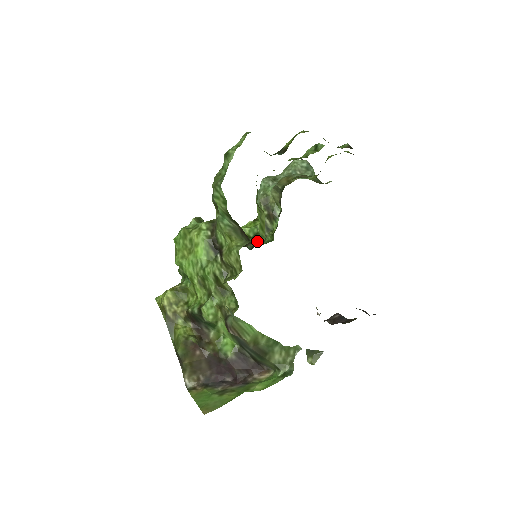
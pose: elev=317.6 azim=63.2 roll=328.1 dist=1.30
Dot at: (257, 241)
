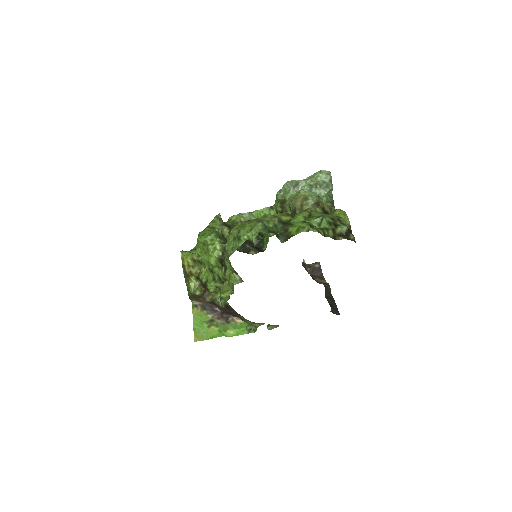
Dot at: (261, 243)
